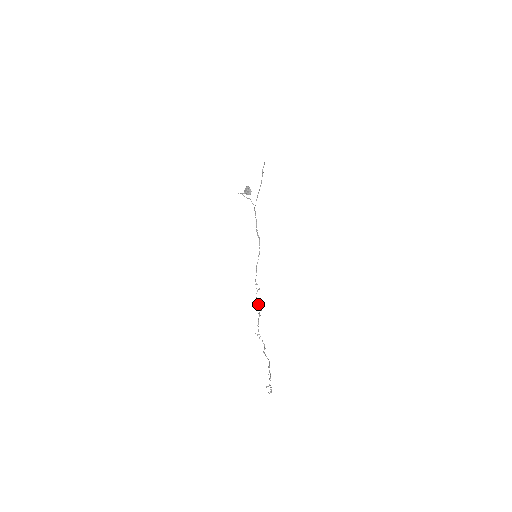
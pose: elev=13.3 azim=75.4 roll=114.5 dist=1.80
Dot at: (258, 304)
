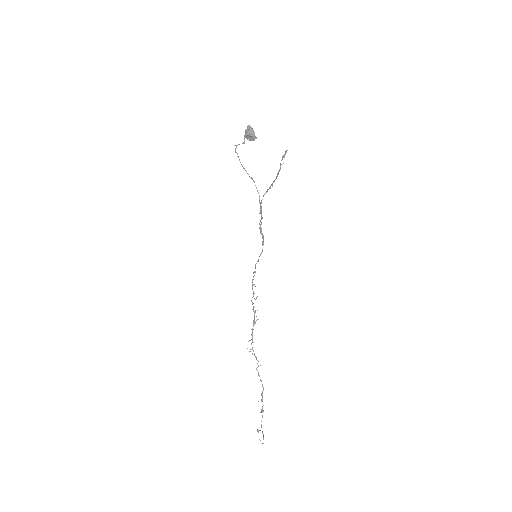
Dot at: (253, 311)
